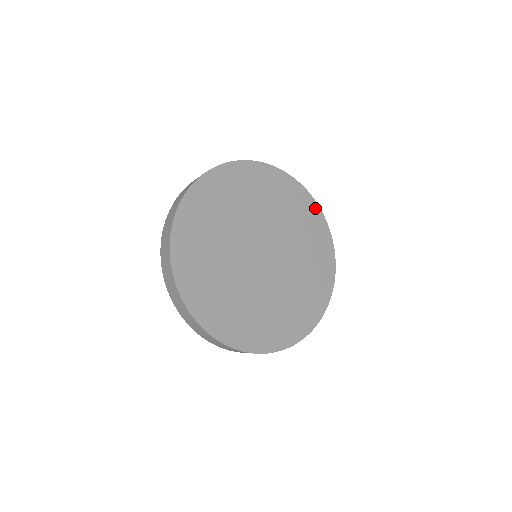
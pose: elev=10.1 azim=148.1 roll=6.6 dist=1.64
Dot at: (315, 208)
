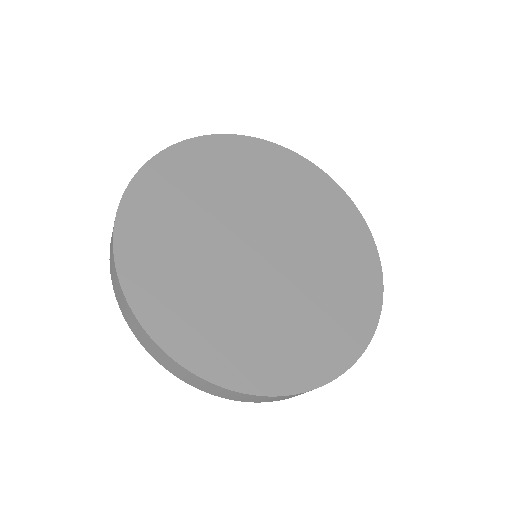
Dot at: (369, 244)
